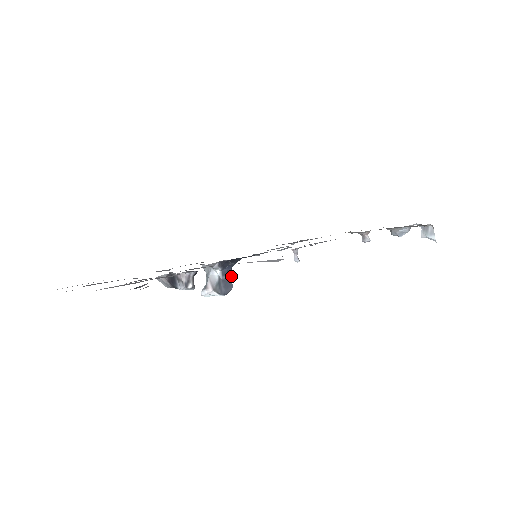
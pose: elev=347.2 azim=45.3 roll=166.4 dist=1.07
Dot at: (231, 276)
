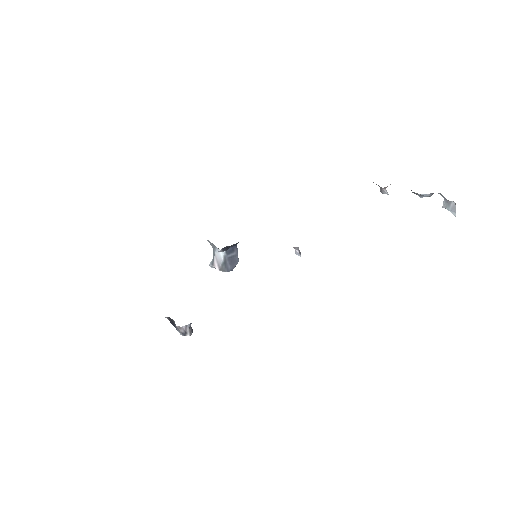
Dot at: (237, 251)
